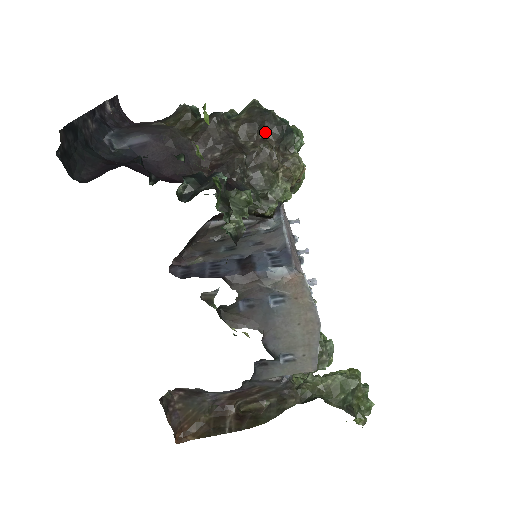
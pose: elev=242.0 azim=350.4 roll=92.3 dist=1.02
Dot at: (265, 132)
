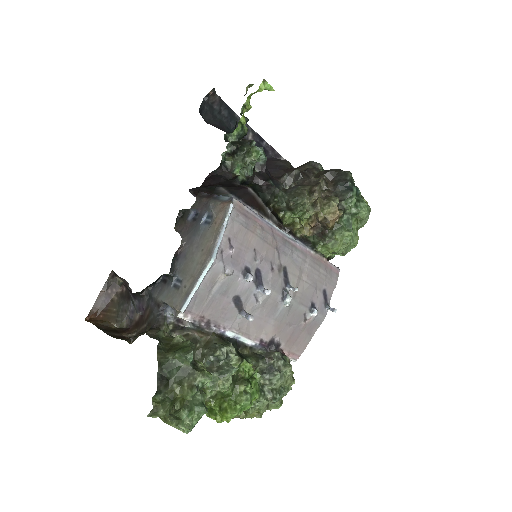
Dot at: (332, 180)
